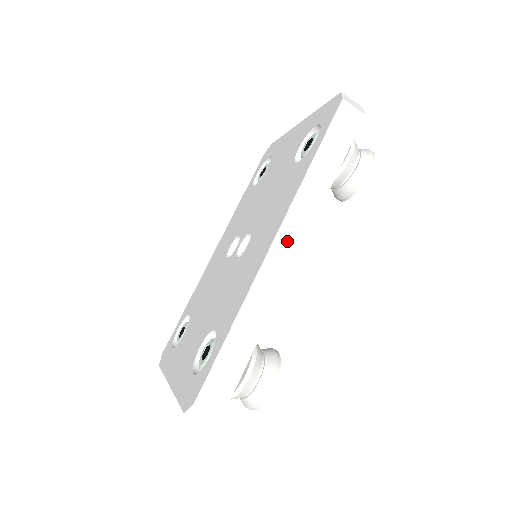
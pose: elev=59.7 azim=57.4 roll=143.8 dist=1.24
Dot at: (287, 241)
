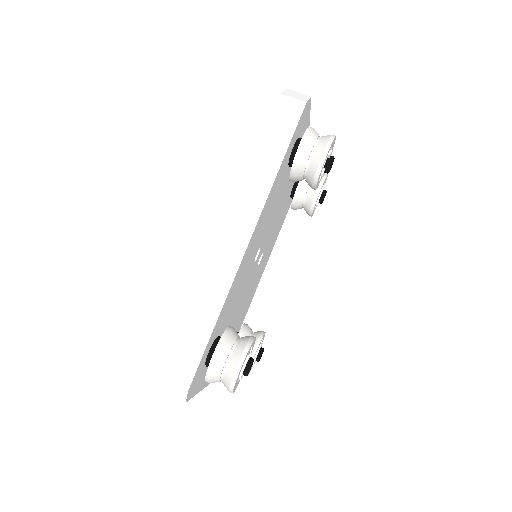
Dot at: (236, 231)
